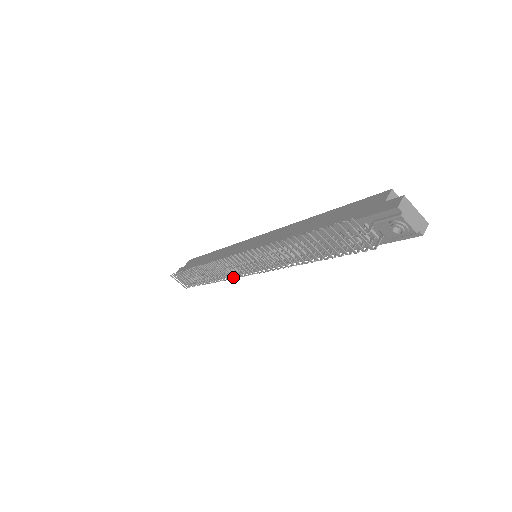
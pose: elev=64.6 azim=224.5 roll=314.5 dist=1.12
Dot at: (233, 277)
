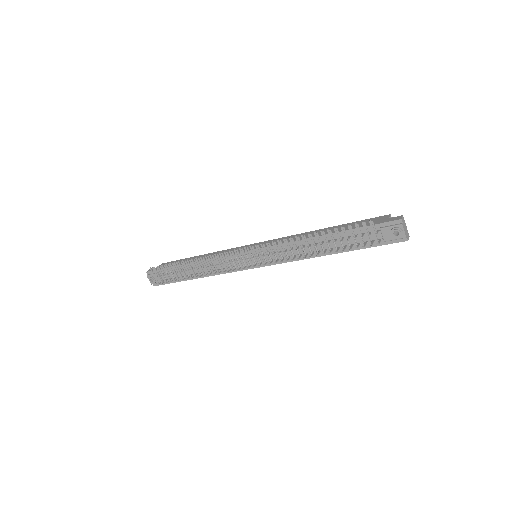
Dot at: occluded
